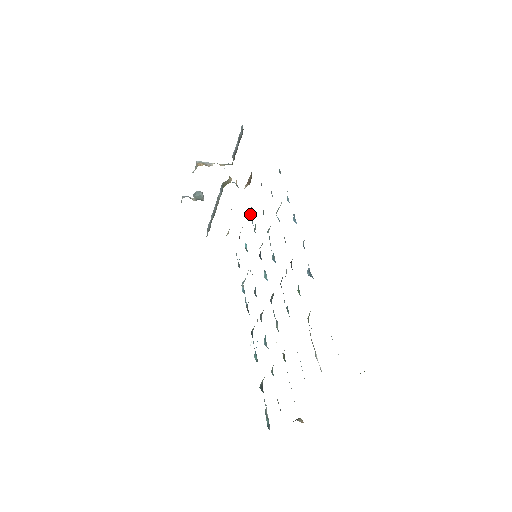
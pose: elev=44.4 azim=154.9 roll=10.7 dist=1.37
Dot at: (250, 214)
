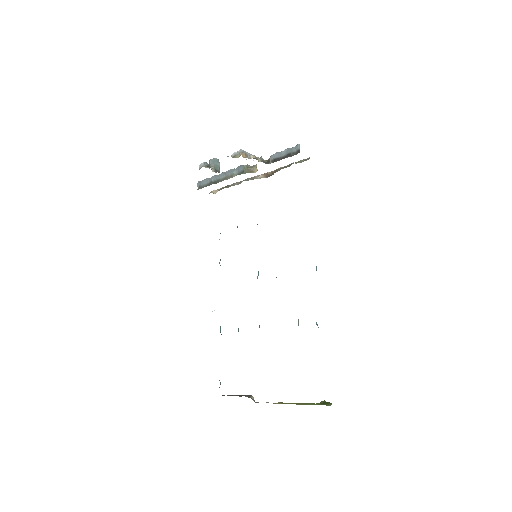
Dot at: occluded
